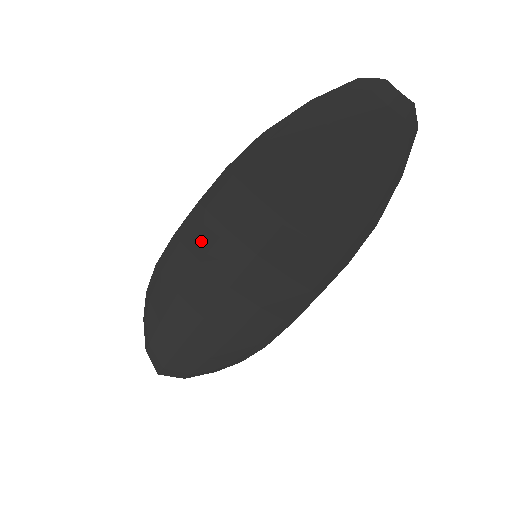
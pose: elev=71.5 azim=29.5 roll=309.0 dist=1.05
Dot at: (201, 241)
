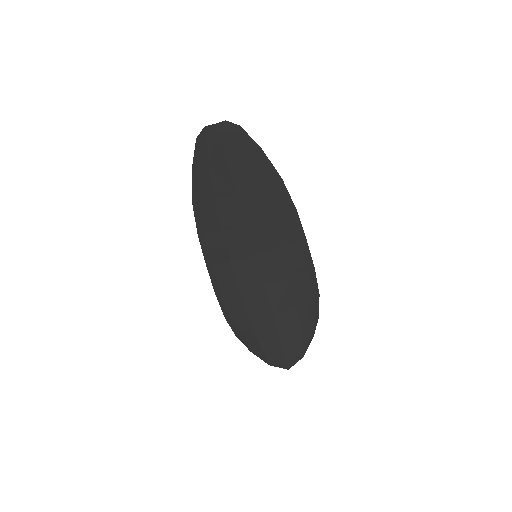
Dot at: (228, 281)
